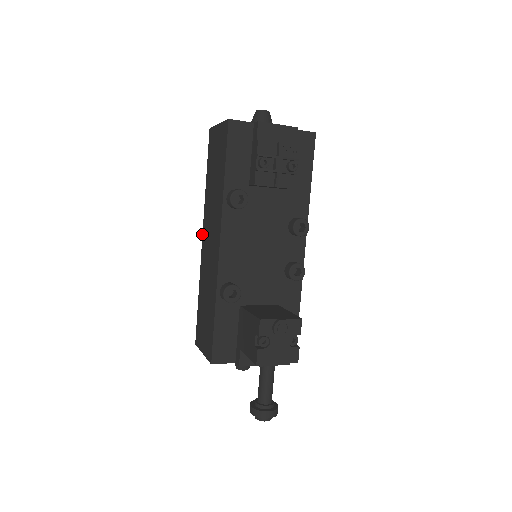
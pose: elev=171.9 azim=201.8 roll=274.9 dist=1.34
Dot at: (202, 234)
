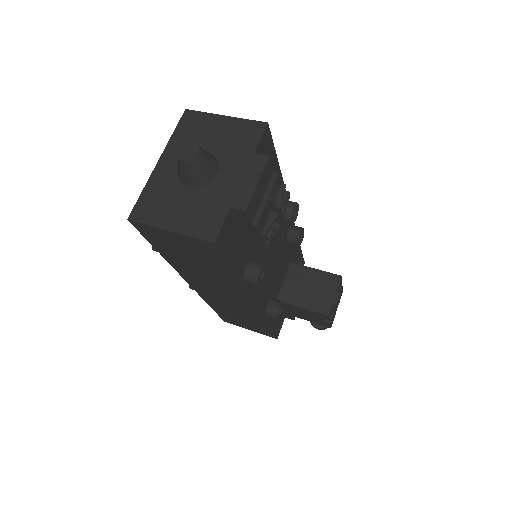
Dot at: occluded
